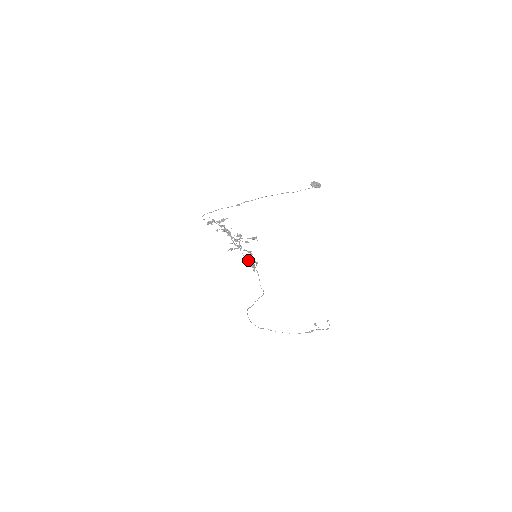
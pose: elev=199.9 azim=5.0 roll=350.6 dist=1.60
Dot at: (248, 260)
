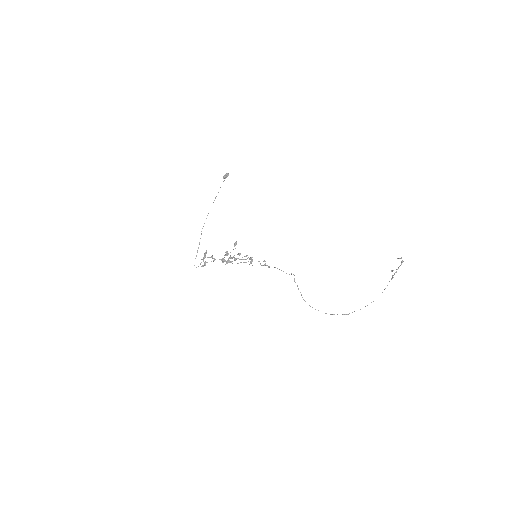
Dot at: (246, 259)
